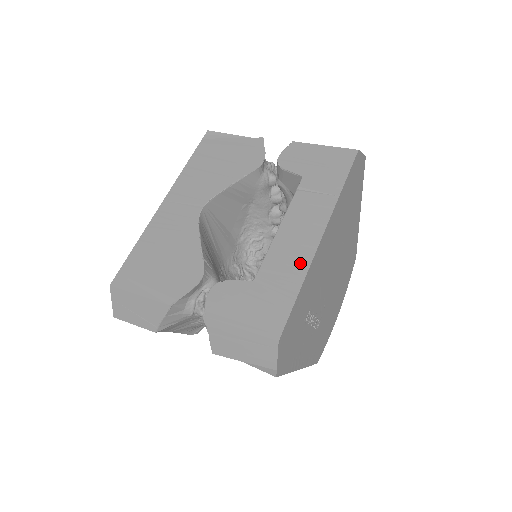
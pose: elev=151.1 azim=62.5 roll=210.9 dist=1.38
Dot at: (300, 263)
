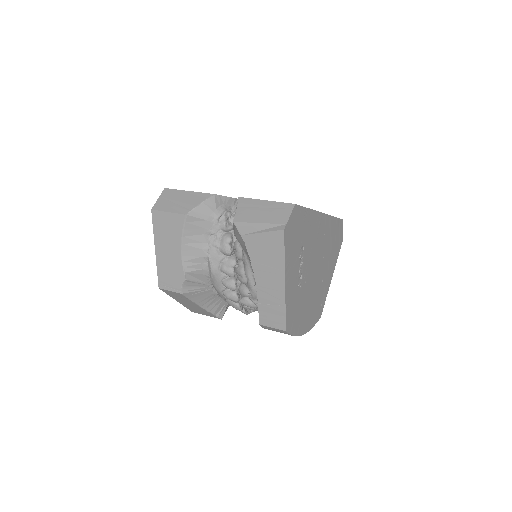
Dot at: occluded
